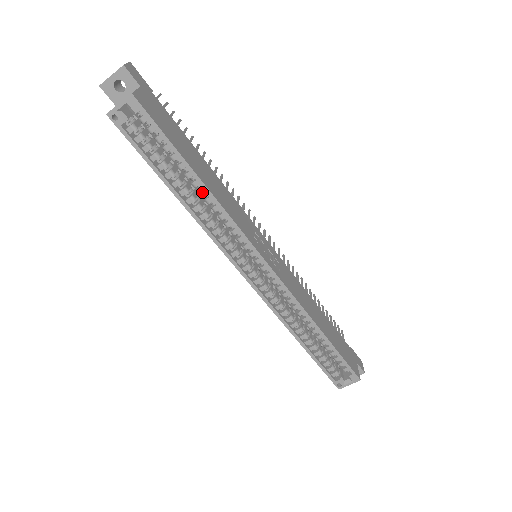
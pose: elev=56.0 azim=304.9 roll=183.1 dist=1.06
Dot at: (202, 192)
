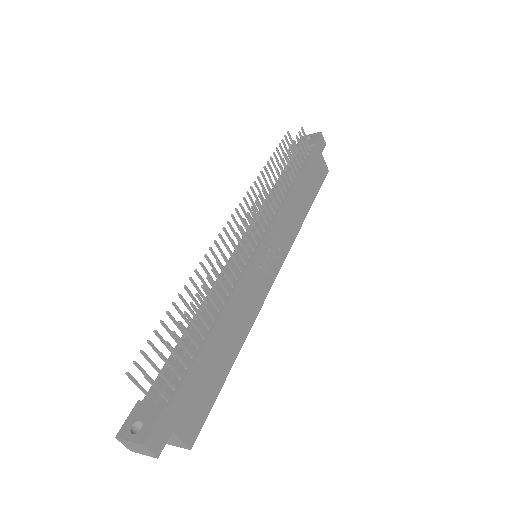
Dot at: occluded
